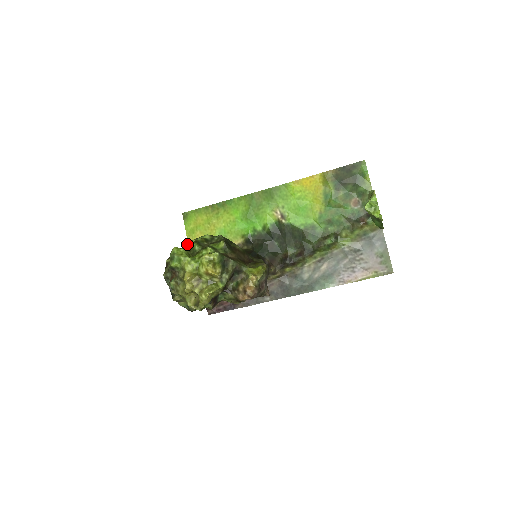
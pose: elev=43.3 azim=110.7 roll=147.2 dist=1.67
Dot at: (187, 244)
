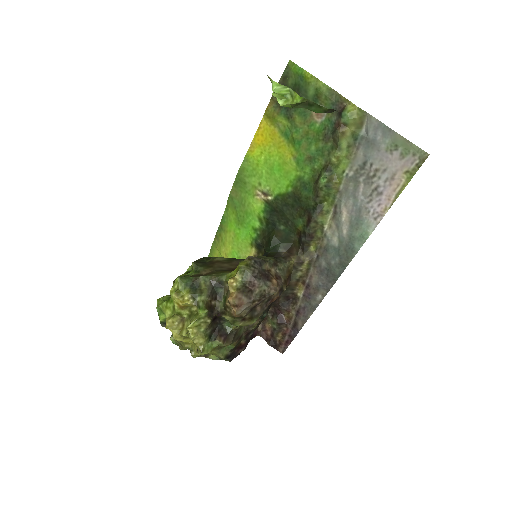
Dot at: occluded
